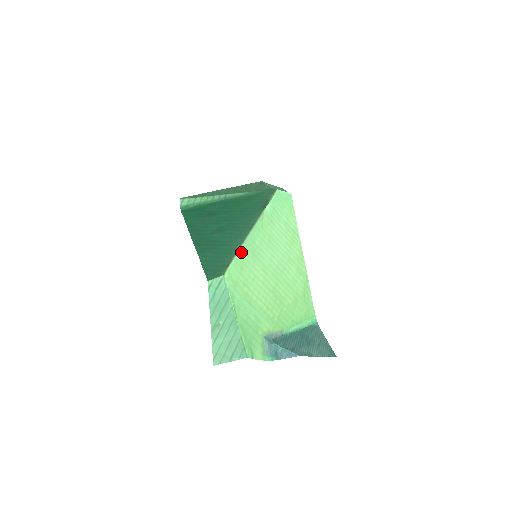
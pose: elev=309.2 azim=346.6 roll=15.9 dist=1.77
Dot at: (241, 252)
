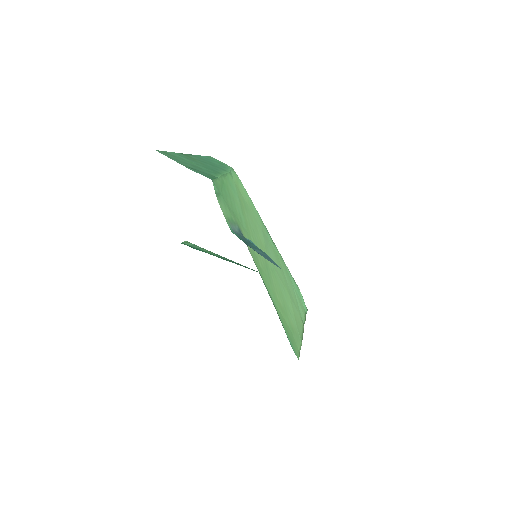
Dot at: (254, 207)
